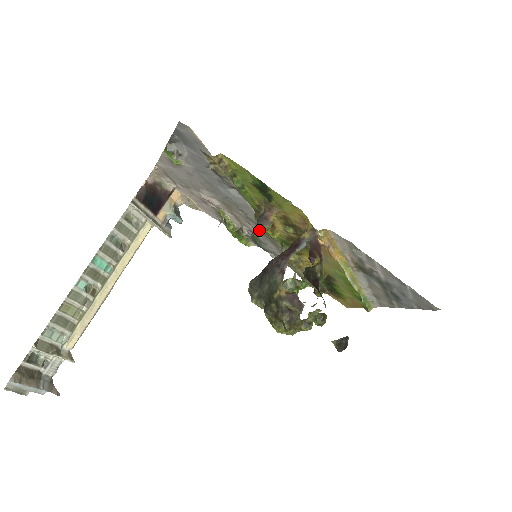
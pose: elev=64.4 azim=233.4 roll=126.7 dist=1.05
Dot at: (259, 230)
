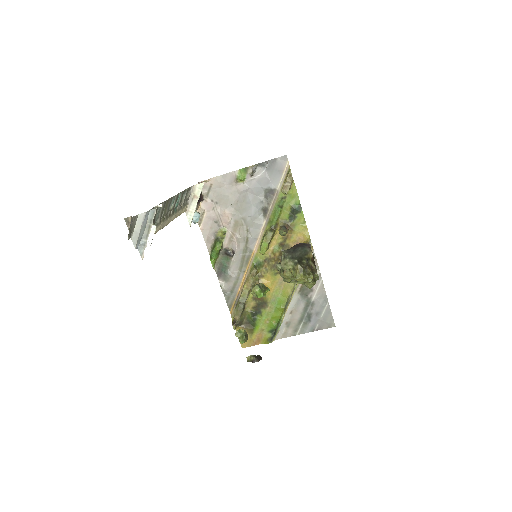
Dot at: (286, 231)
